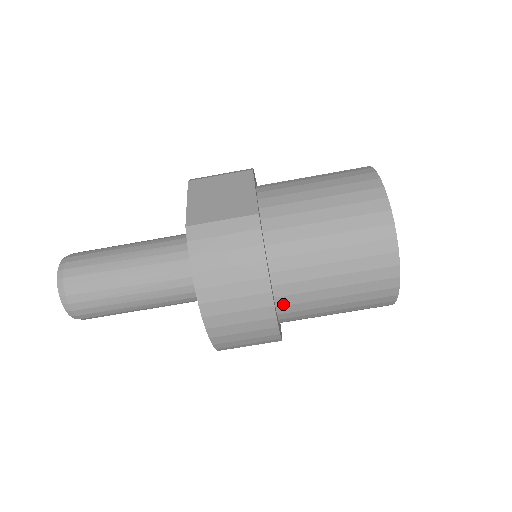
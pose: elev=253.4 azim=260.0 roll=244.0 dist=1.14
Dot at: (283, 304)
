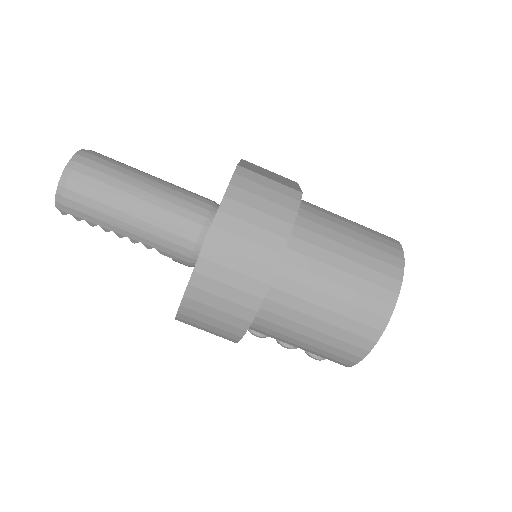
Dot at: (276, 286)
